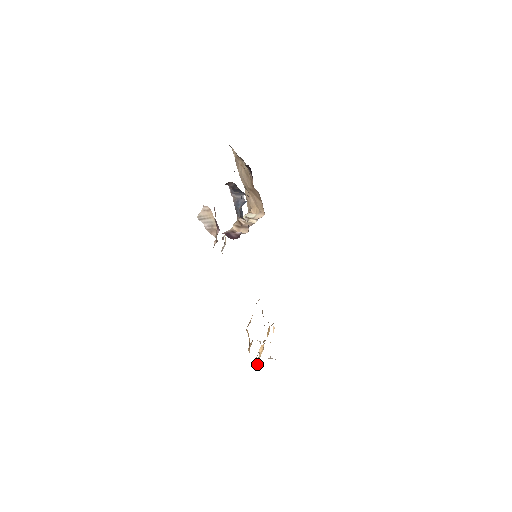
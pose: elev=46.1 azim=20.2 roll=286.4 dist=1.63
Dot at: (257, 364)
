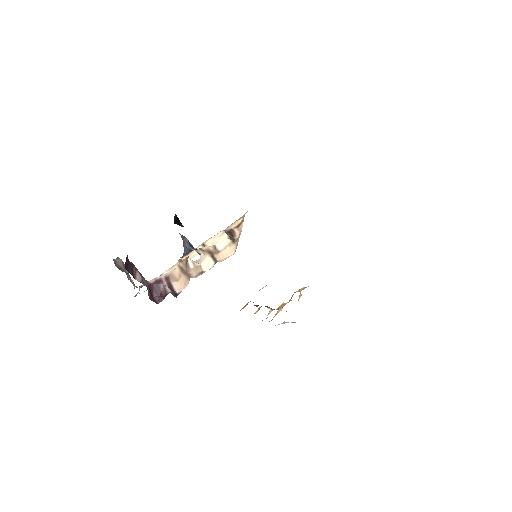
Dot at: occluded
